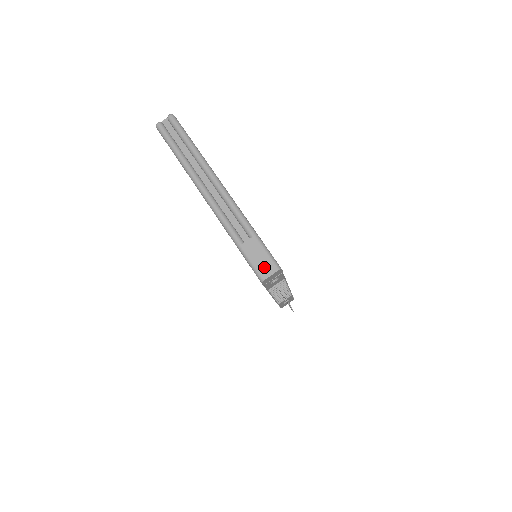
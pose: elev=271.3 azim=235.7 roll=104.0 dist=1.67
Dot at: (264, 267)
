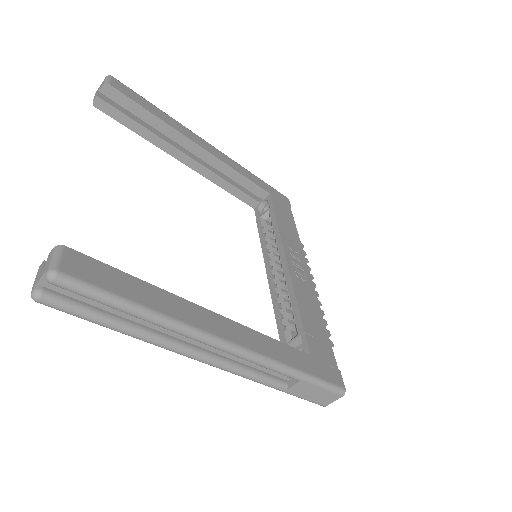
Dot at: (323, 399)
